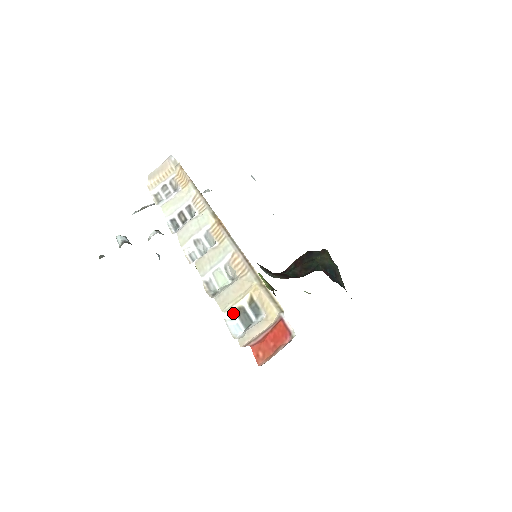
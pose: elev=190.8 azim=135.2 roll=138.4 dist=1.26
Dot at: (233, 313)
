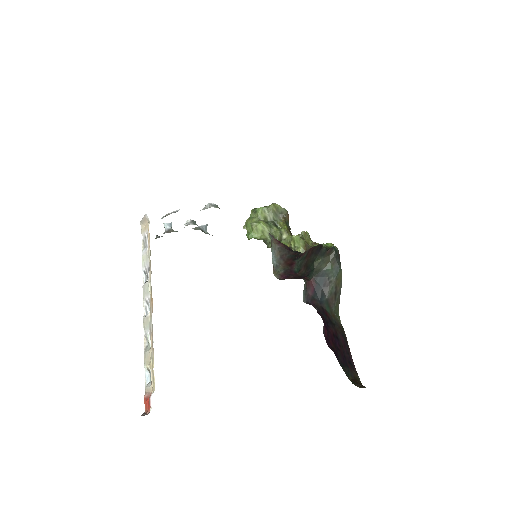
Dot at: (147, 369)
